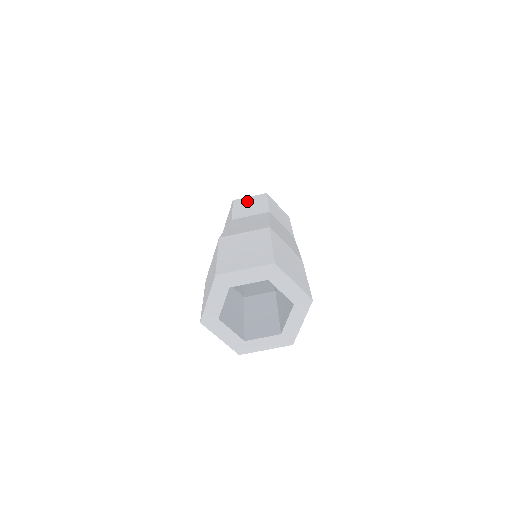
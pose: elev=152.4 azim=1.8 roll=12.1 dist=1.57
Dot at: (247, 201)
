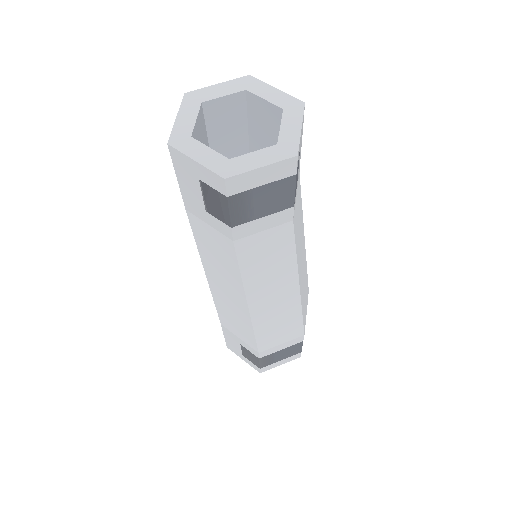
Dot at: occluded
